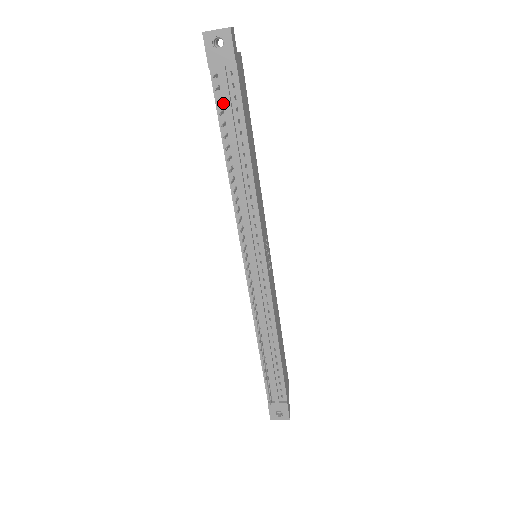
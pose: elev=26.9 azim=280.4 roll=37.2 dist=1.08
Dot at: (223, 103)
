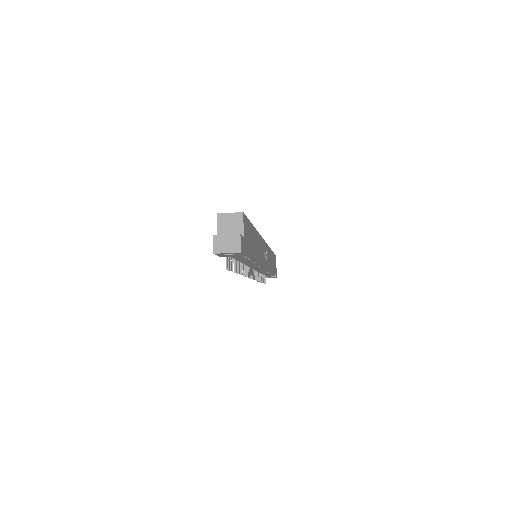
Dot at: occluded
